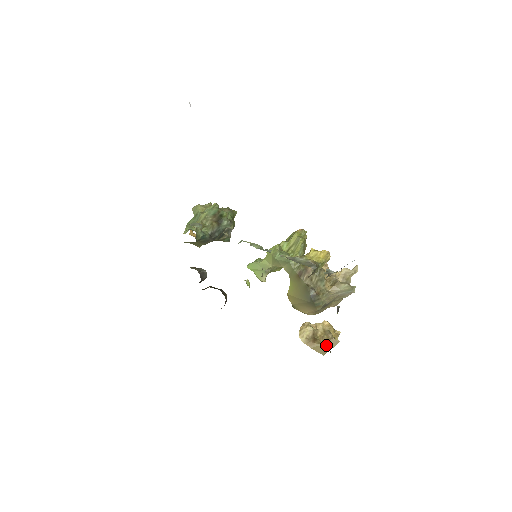
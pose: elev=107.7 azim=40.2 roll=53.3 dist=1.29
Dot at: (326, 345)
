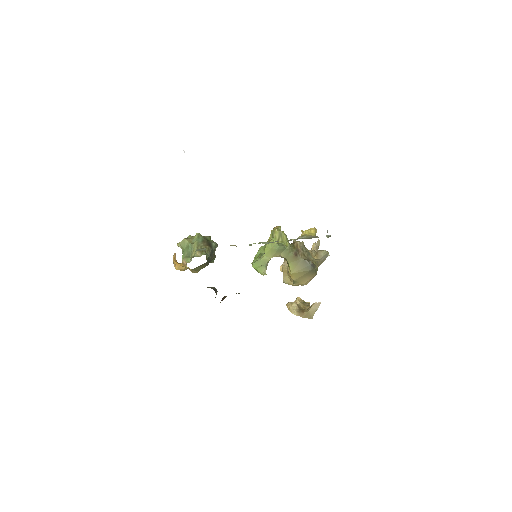
Dot at: (312, 310)
